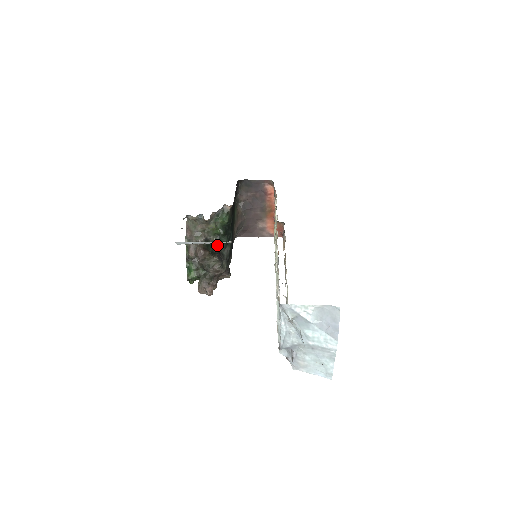
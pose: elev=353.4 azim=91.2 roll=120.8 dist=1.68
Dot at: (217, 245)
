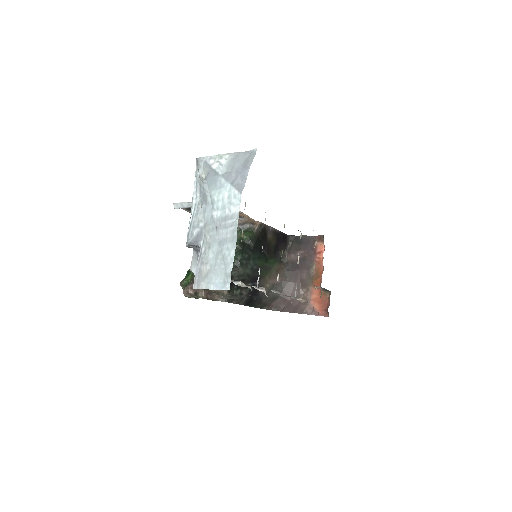
Dot at: occluded
